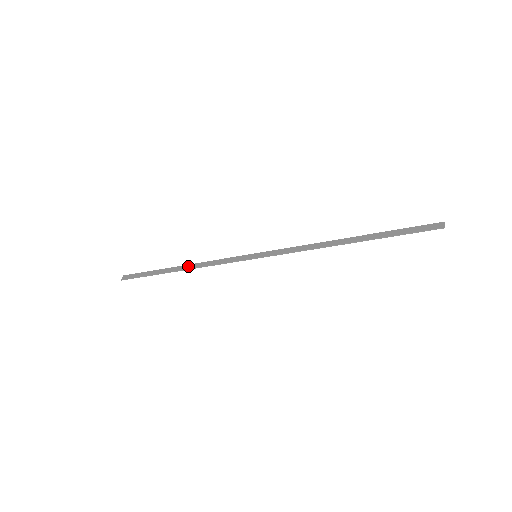
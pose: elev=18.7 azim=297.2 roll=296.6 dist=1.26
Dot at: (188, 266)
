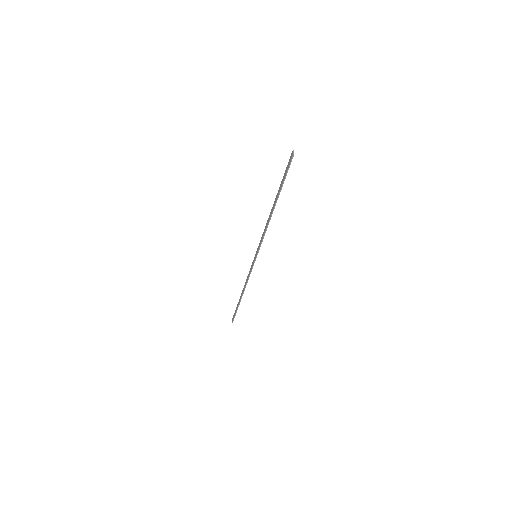
Dot at: (243, 289)
